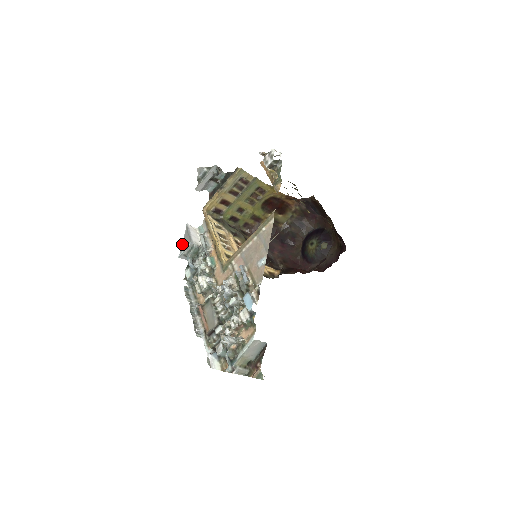
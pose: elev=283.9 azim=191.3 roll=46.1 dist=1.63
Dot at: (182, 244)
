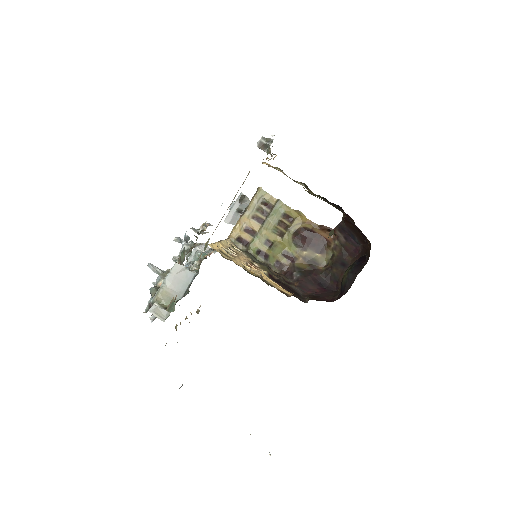
Dot at: occluded
